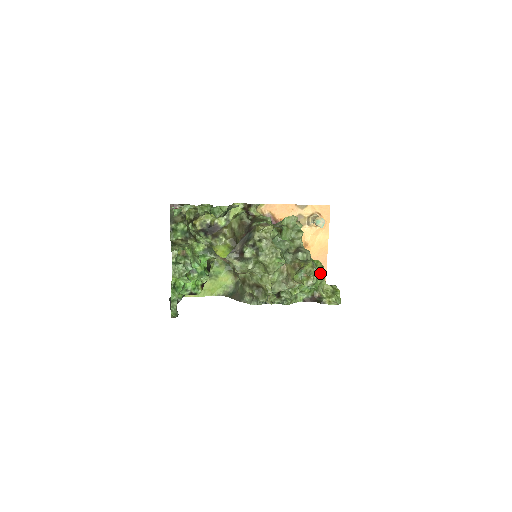
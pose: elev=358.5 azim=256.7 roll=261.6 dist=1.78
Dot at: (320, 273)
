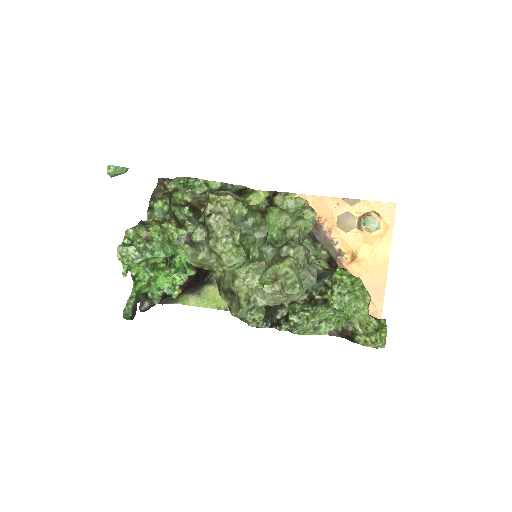
Dot at: (353, 295)
